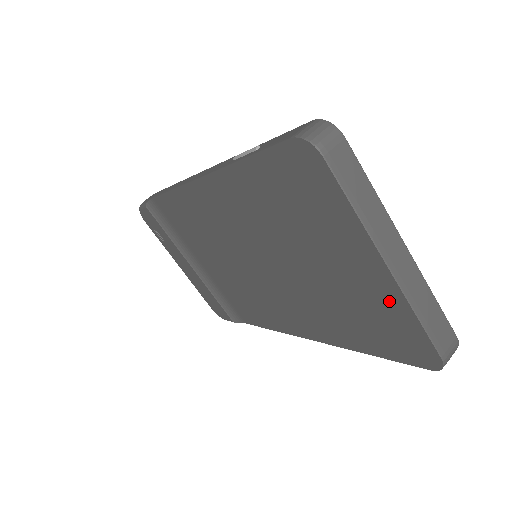
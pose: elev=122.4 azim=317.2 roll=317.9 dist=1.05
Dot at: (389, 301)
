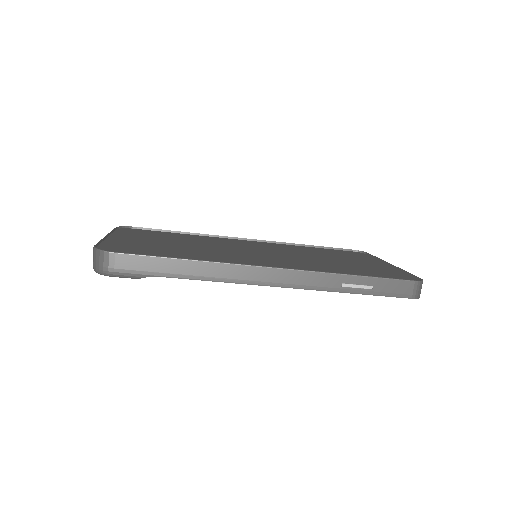
Dot at: occluded
